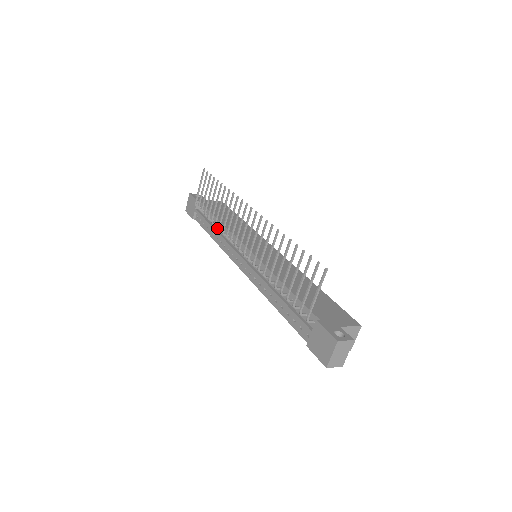
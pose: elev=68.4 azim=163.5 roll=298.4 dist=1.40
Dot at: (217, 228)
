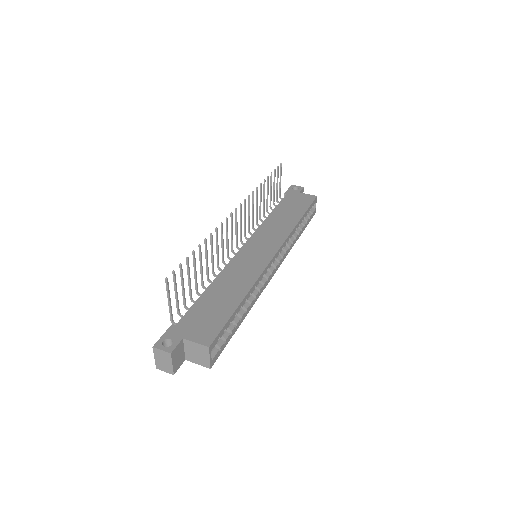
Dot at: occluded
